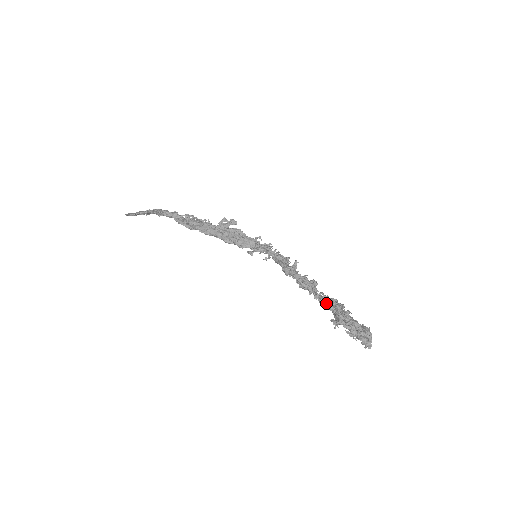
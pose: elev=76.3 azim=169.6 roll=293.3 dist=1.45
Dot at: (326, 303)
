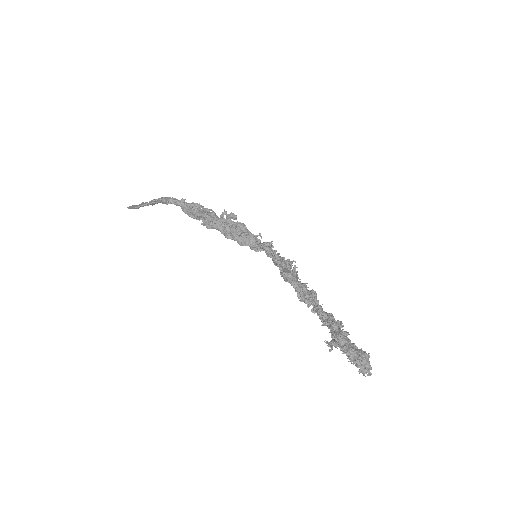
Dot at: (323, 319)
